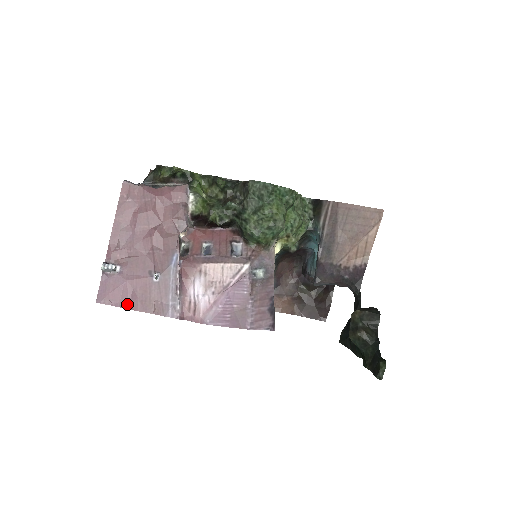
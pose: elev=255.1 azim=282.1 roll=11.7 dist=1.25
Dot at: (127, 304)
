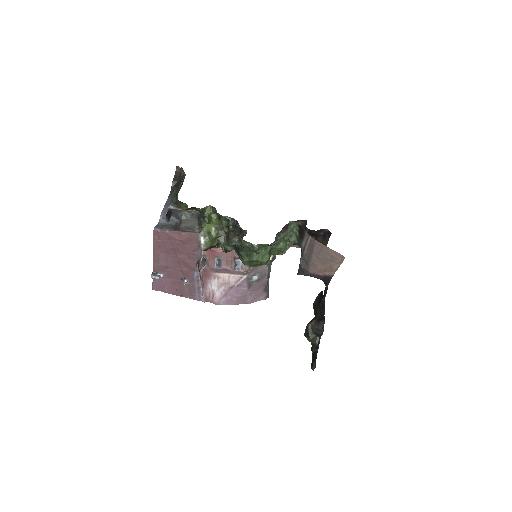
Dot at: (171, 292)
